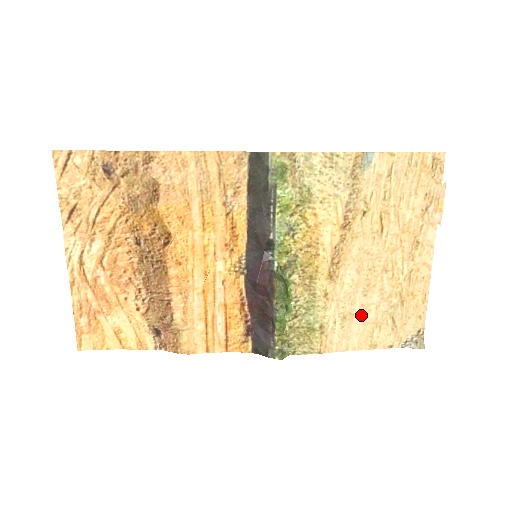
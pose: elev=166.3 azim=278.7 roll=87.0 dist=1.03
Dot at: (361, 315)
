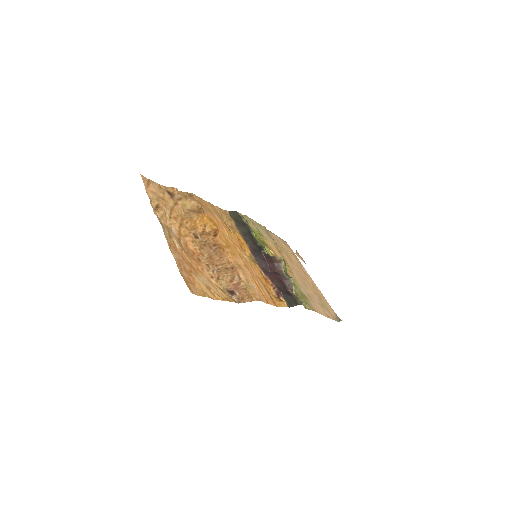
Dot at: (313, 298)
